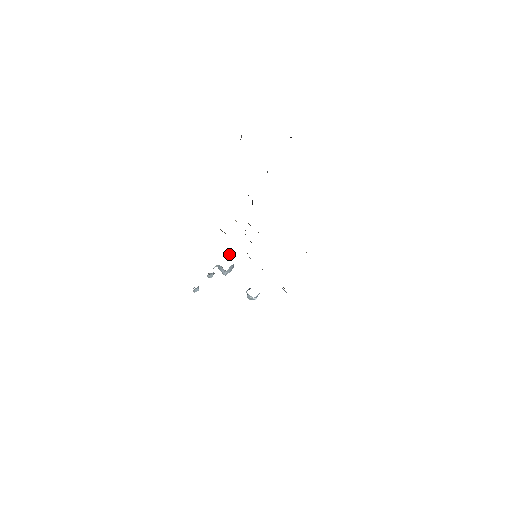
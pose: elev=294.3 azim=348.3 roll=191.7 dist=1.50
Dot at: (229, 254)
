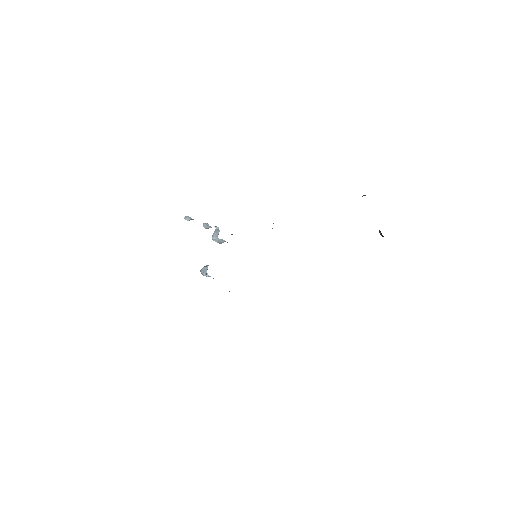
Dot at: (231, 234)
